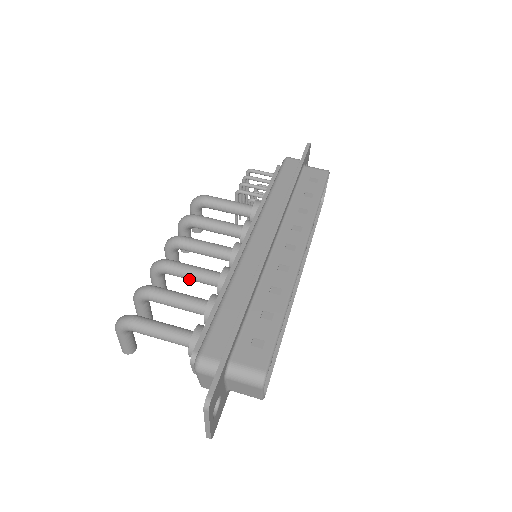
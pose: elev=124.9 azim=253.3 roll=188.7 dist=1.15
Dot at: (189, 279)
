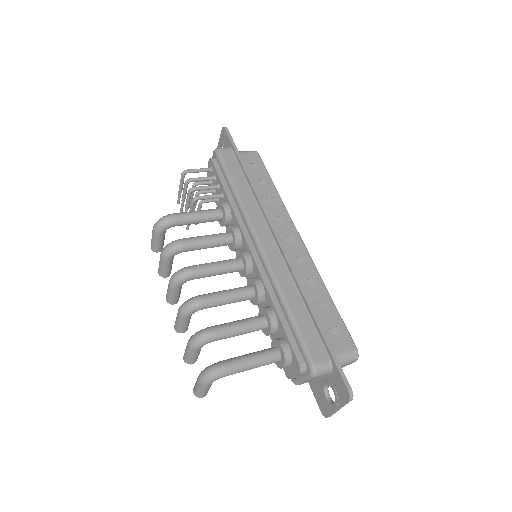
Dot at: (225, 304)
